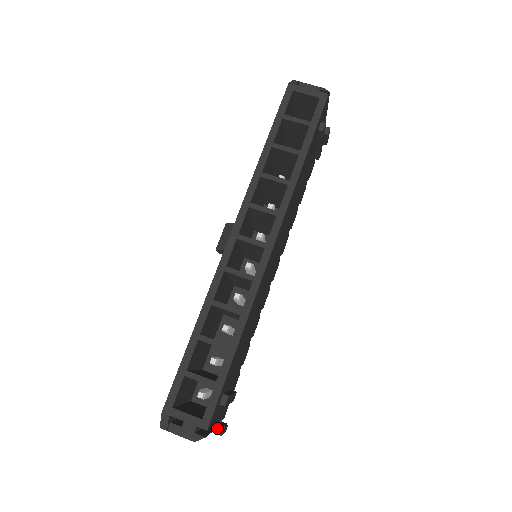
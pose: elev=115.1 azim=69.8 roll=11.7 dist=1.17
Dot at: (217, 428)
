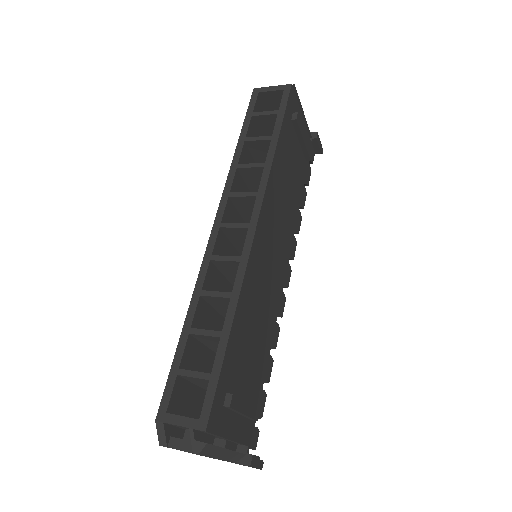
Dot at: (244, 458)
